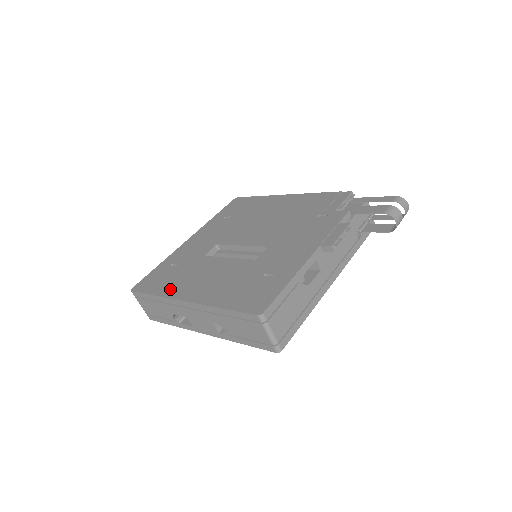
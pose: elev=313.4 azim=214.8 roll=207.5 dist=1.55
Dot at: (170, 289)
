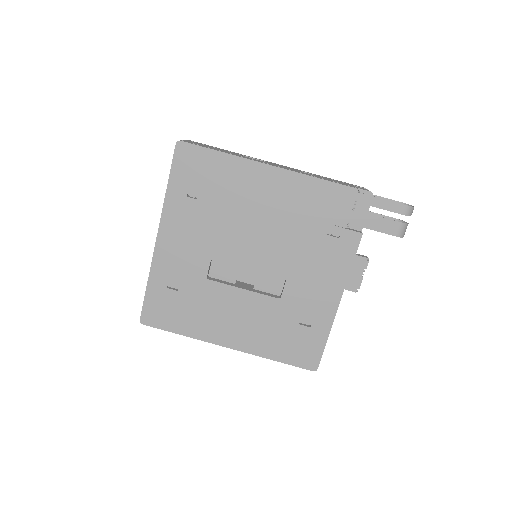
Dot at: (197, 329)
